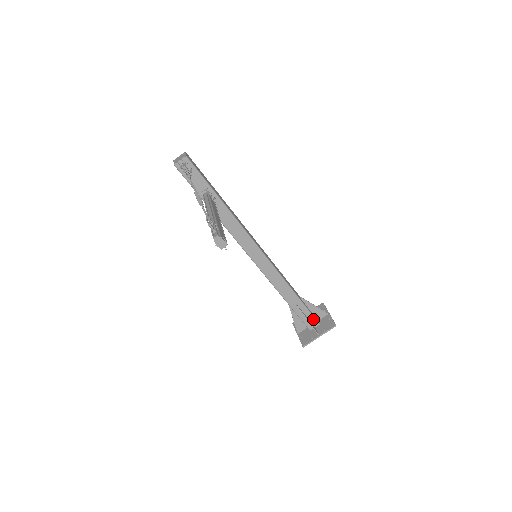
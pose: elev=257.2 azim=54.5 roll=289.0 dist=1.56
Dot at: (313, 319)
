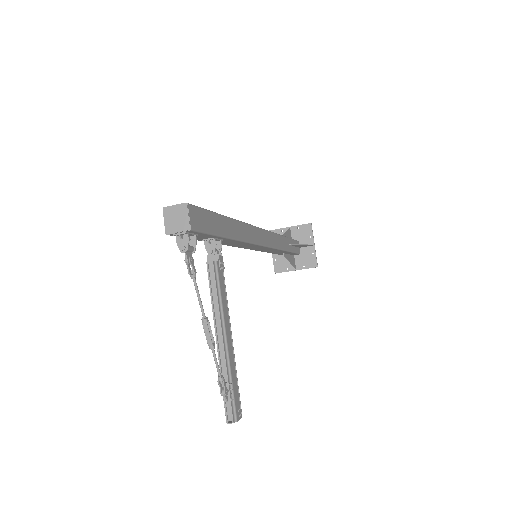
Dot at: (295, 254)
